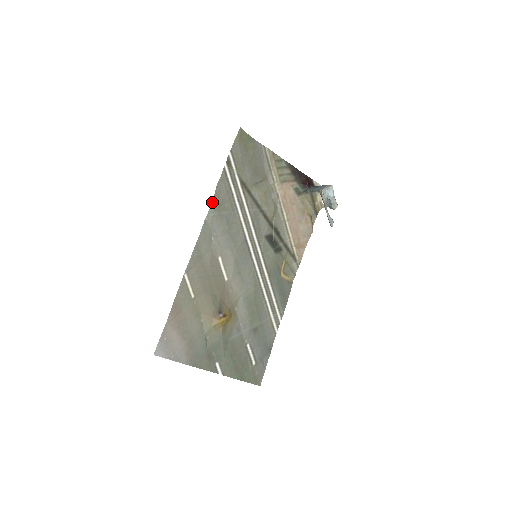
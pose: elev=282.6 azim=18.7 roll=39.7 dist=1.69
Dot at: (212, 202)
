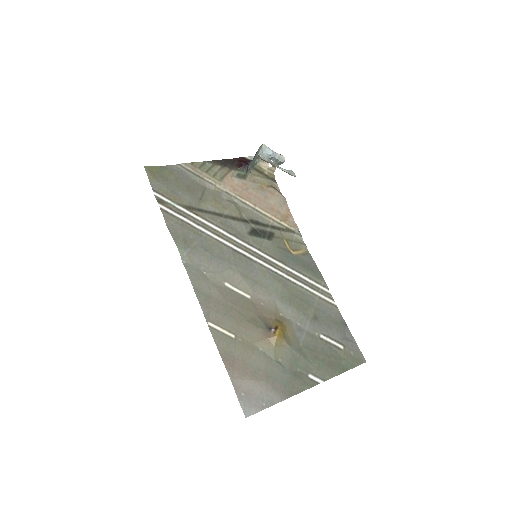
Dot at: (176, 244)
